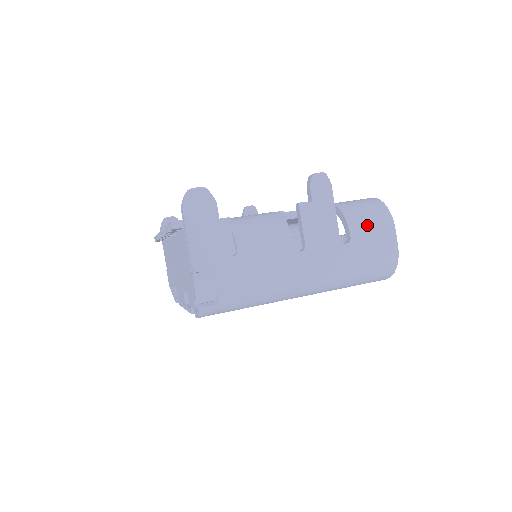
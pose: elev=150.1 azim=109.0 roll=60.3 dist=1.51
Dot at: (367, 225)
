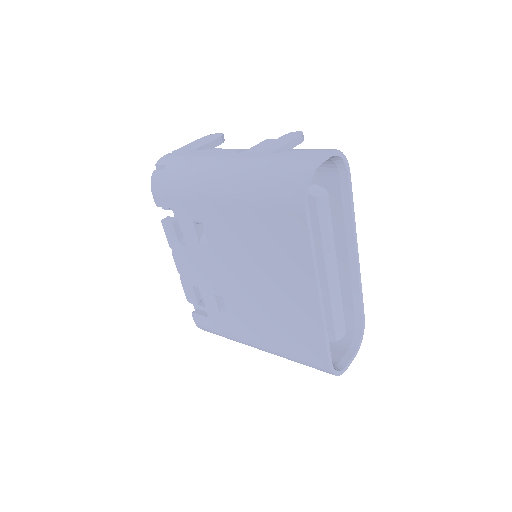
Dot at: (306, 149)
